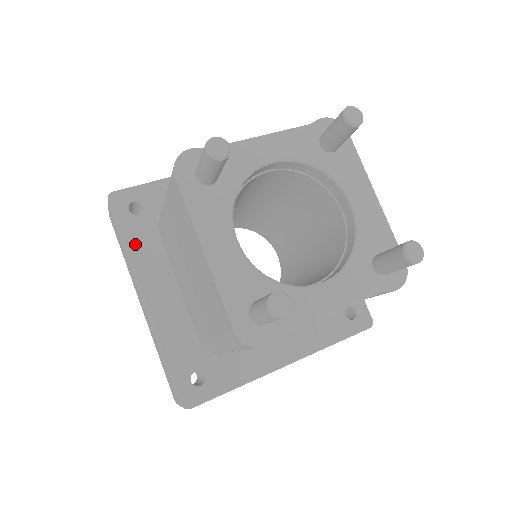
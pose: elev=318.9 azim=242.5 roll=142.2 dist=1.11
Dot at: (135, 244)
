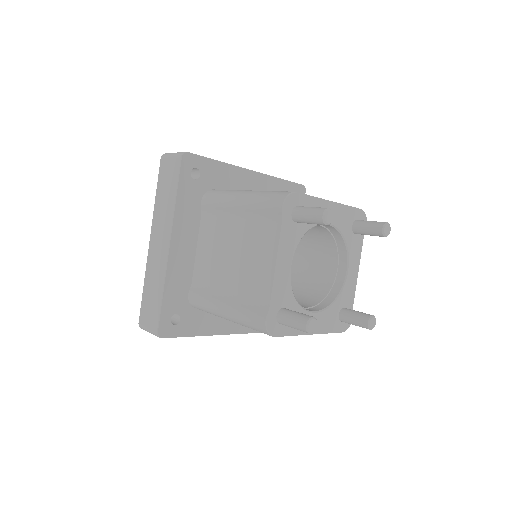
Dot at: (198, 329)
